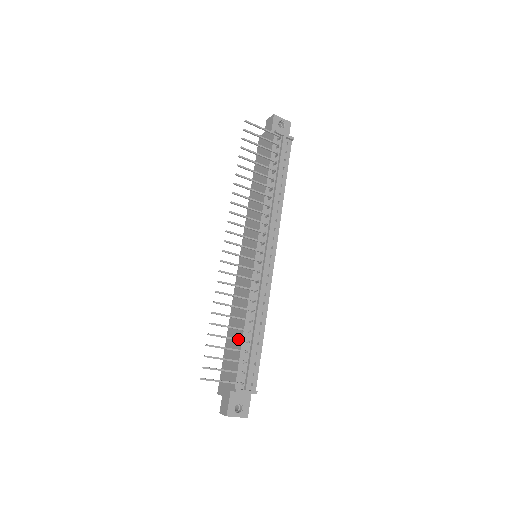
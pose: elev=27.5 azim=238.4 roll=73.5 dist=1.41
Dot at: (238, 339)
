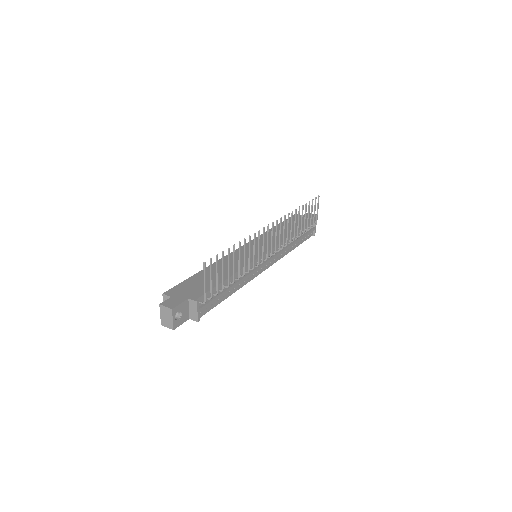
Dot at: occluded
